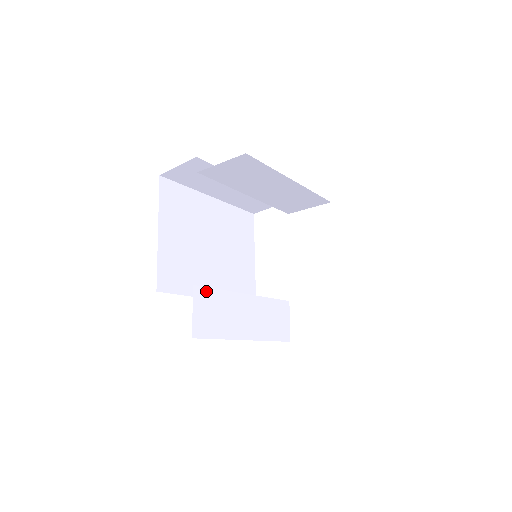
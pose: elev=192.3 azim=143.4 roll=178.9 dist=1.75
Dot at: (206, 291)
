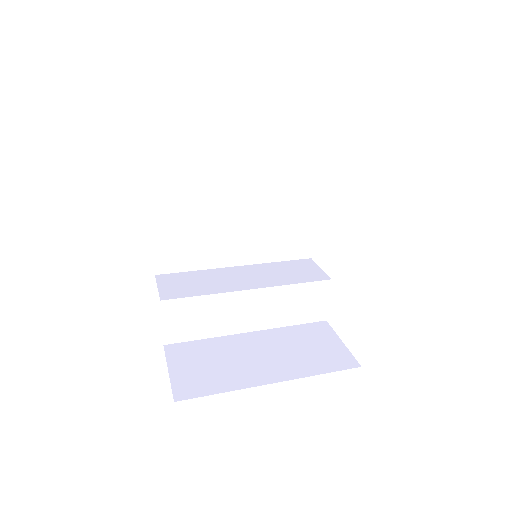
Dot at: (181, 301)
